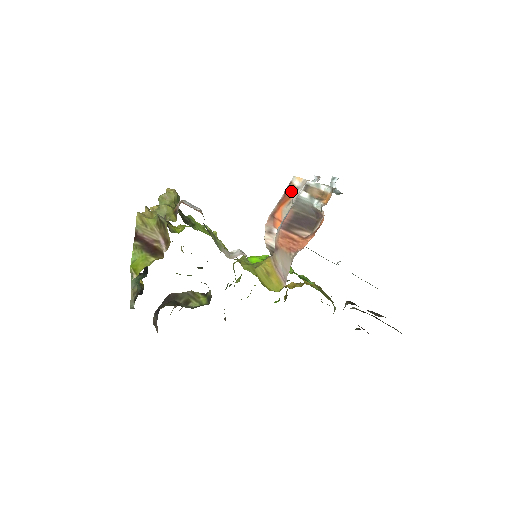
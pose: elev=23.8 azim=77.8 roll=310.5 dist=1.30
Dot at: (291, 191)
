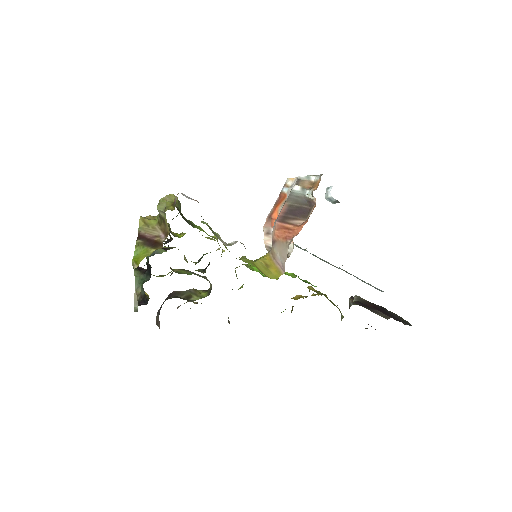
Dot at: (285, 191)
